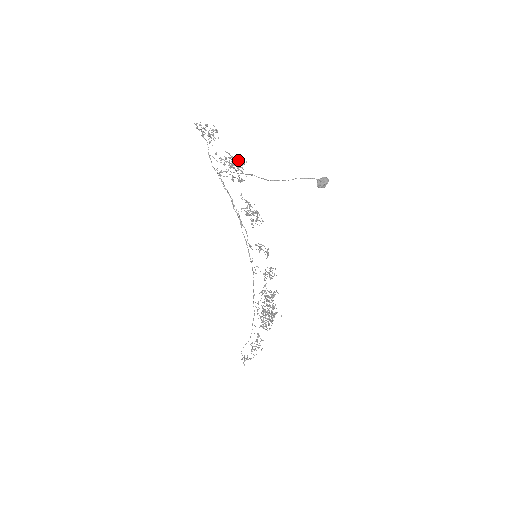
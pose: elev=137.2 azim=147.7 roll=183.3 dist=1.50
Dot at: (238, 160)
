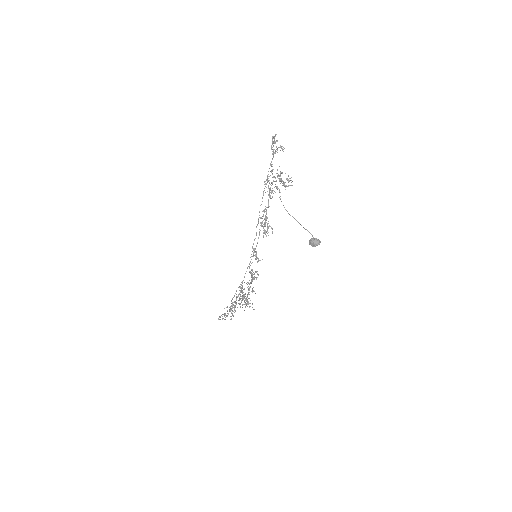
Dot at: (289, 180)
